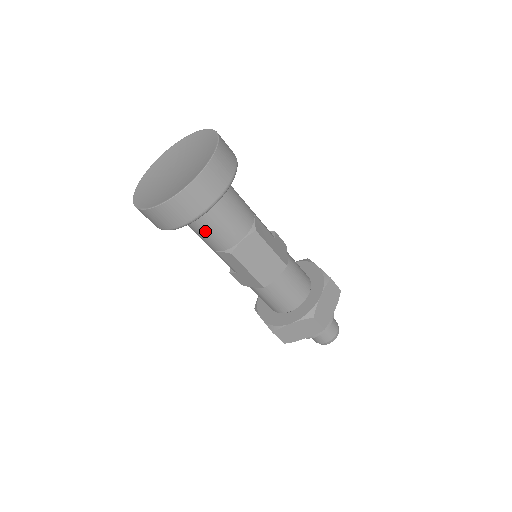
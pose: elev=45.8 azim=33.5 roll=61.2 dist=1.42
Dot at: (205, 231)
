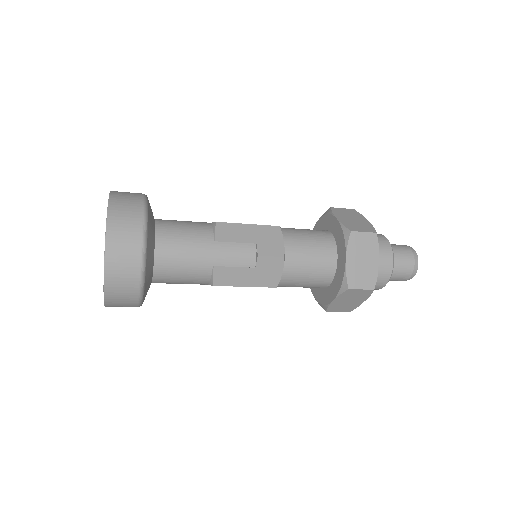
Dot at: occluded
